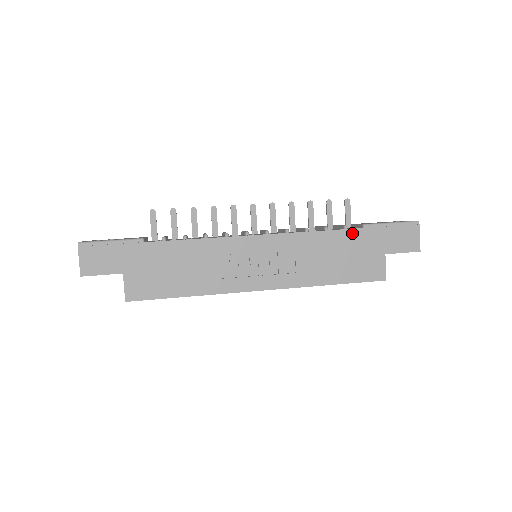
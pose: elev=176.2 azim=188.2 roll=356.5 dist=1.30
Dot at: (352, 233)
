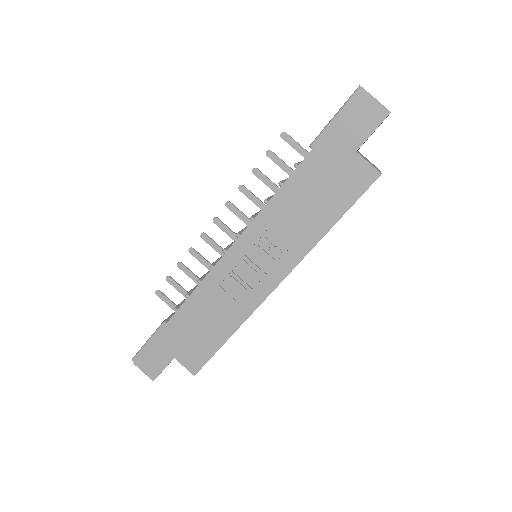
Dot at: (305, 166)
